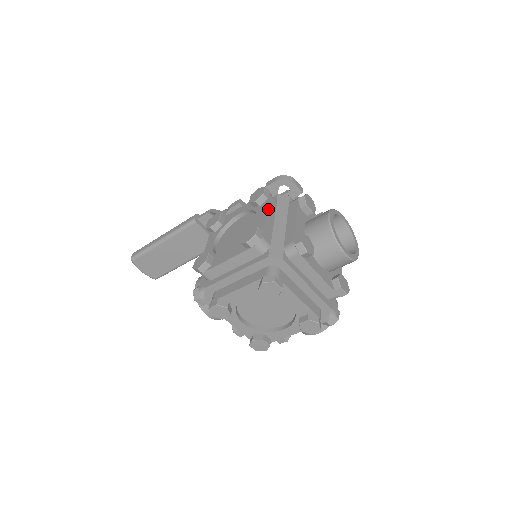
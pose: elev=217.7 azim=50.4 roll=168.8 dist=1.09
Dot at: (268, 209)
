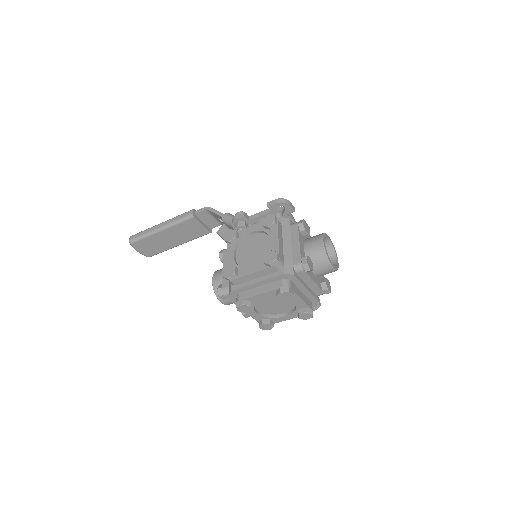
Dot at: (279, 234)
